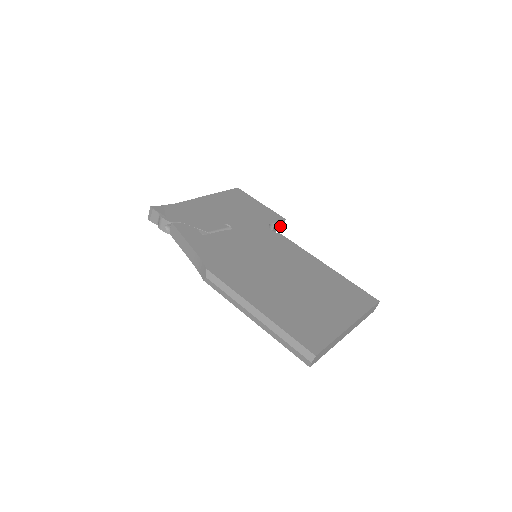
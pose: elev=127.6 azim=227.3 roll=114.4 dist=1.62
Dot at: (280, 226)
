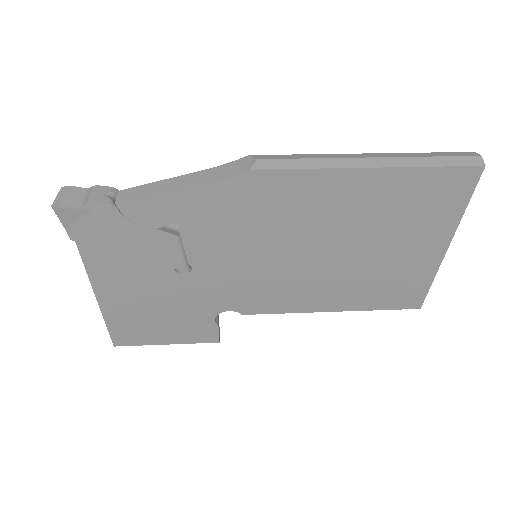
Dot at: occluded
